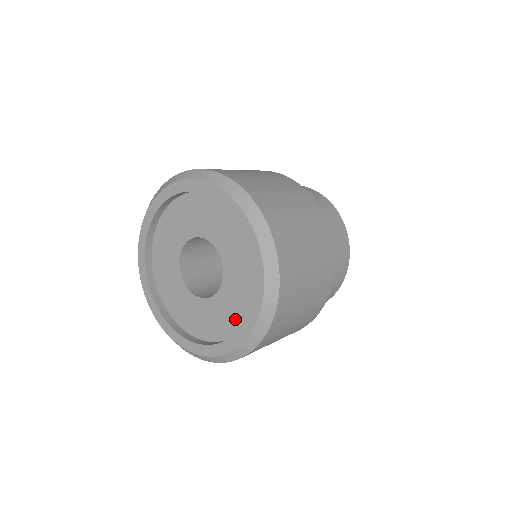
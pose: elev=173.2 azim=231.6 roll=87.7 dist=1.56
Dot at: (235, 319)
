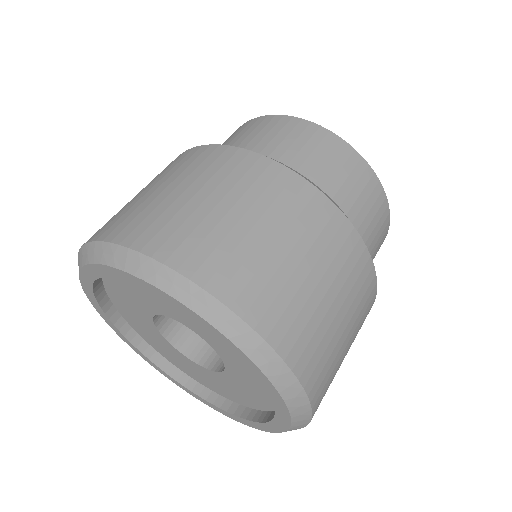
Dot at: (255, 401)
